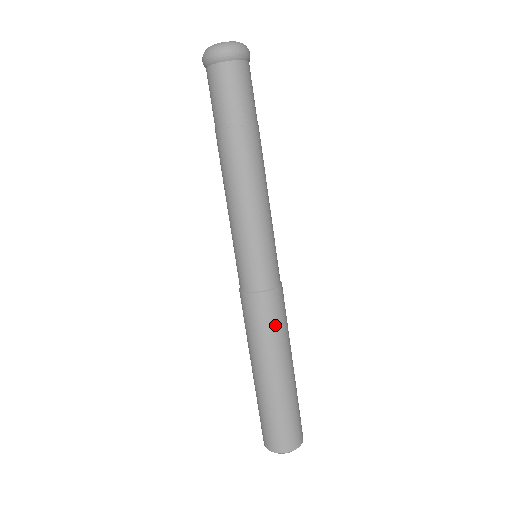
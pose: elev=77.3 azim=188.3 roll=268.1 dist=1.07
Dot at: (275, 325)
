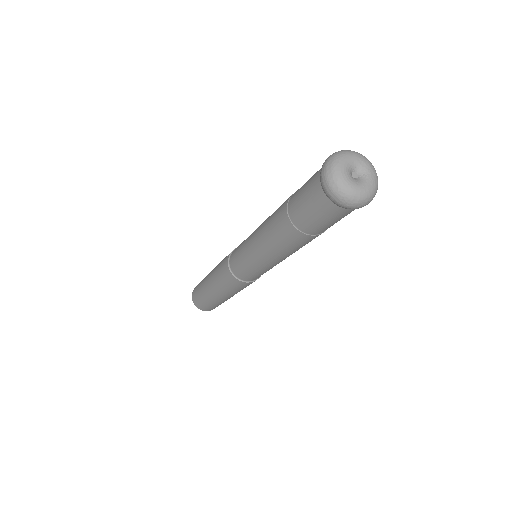
Dot at: occluded
